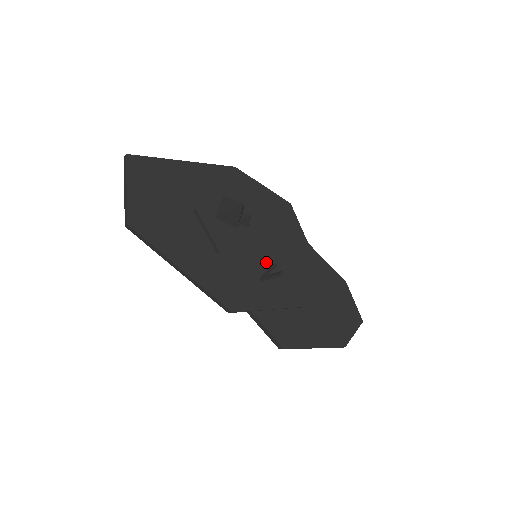
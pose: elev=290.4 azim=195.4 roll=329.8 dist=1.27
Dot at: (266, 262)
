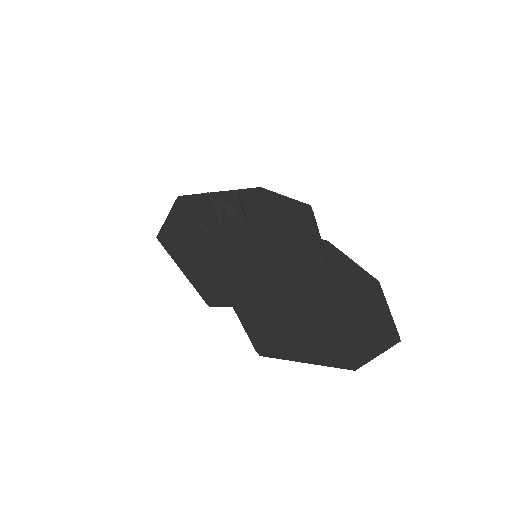
Dot at: (260, 258)
